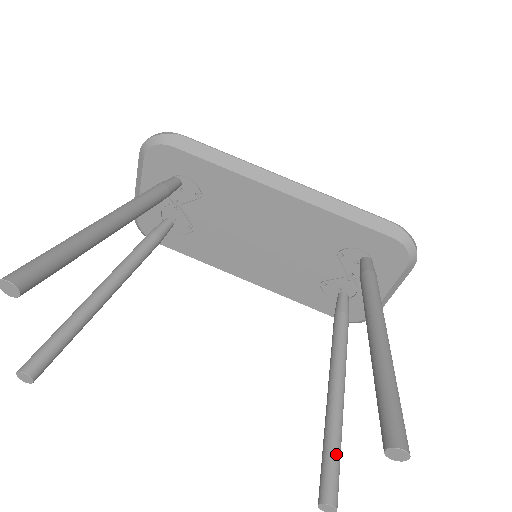
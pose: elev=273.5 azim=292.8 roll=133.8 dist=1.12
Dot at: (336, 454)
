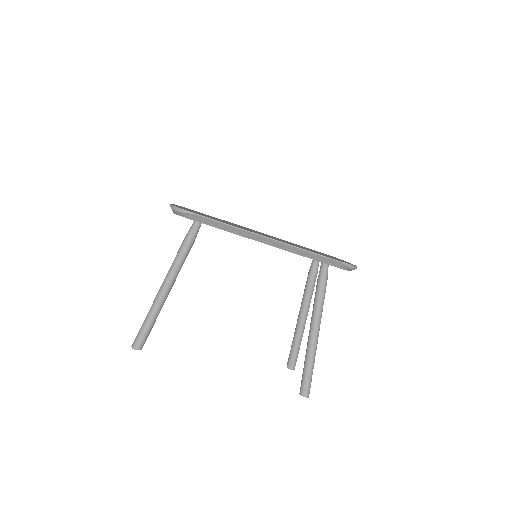
Dot at: (297, 350)
